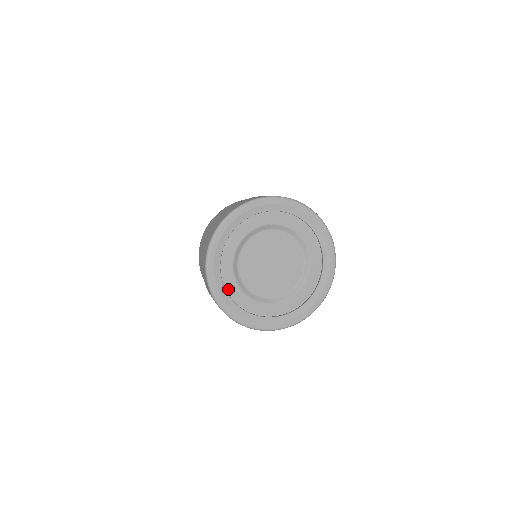
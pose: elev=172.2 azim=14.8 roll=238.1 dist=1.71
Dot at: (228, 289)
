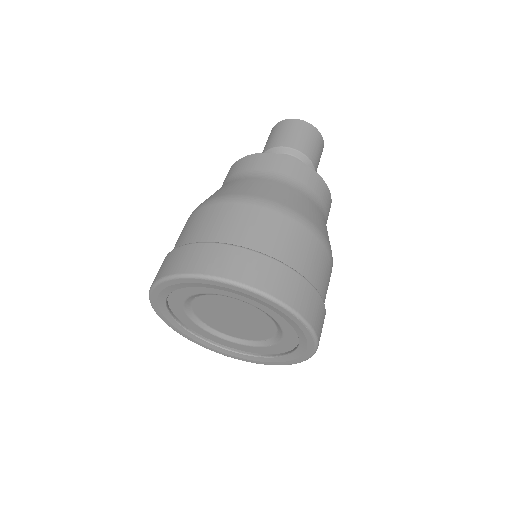
Dot at: (175, 292)
